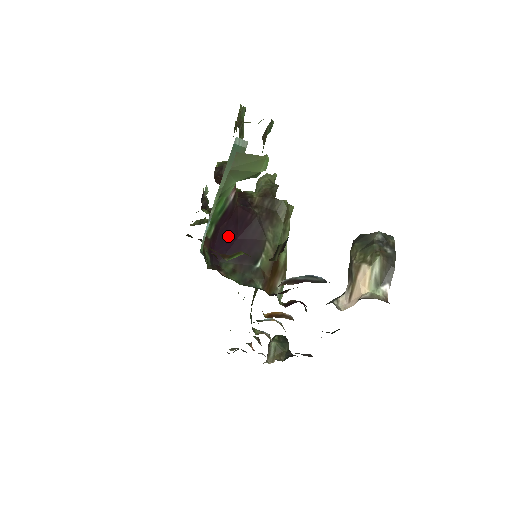
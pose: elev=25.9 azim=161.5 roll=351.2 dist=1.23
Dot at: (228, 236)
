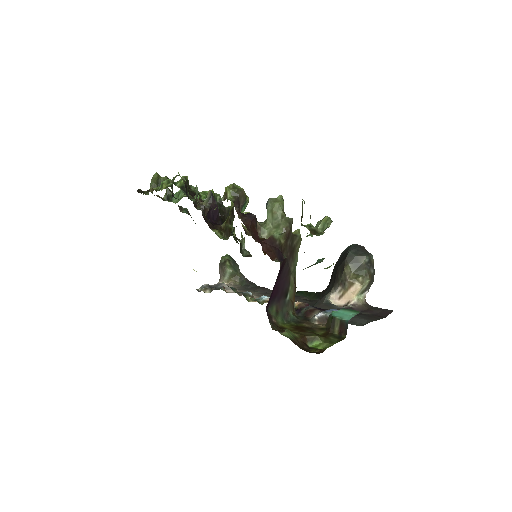
Dot at: (273, 289)
